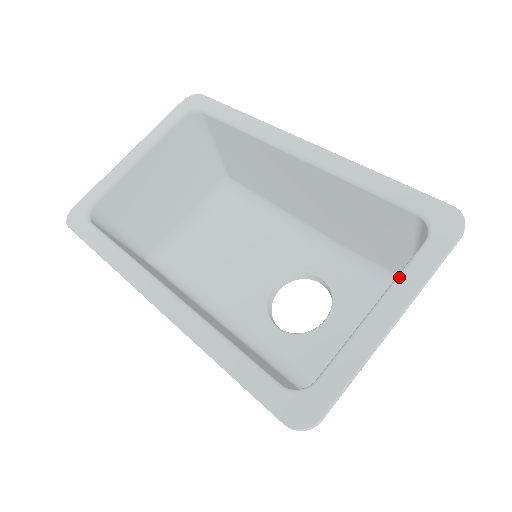
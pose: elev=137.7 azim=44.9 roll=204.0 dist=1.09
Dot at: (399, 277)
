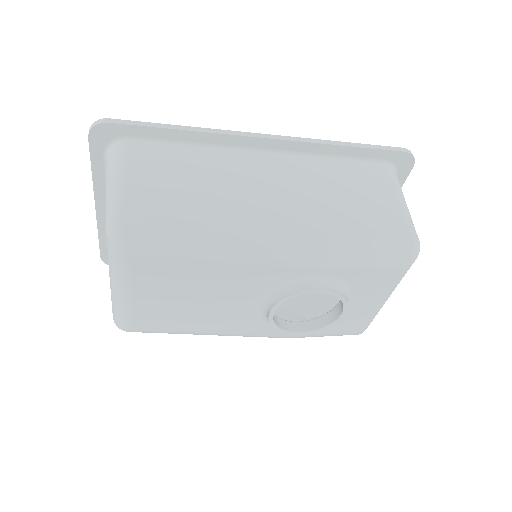
Dot at: occluded
